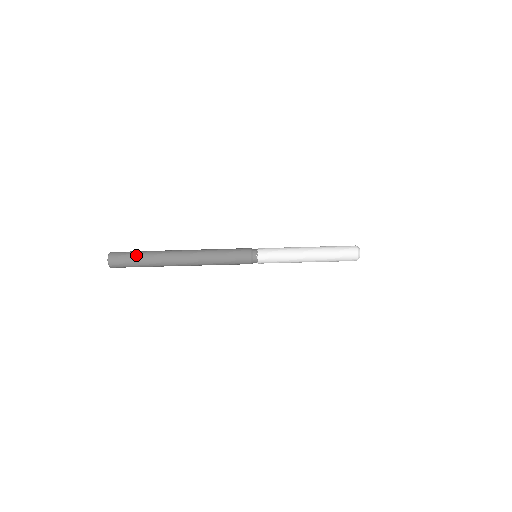
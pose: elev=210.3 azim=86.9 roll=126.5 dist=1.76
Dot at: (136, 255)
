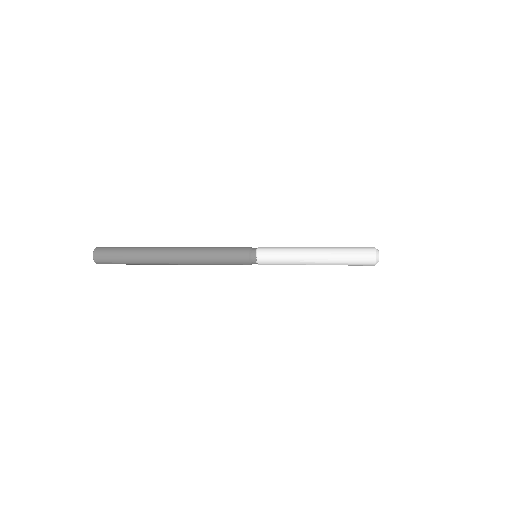
Dot at: (122, 253)
